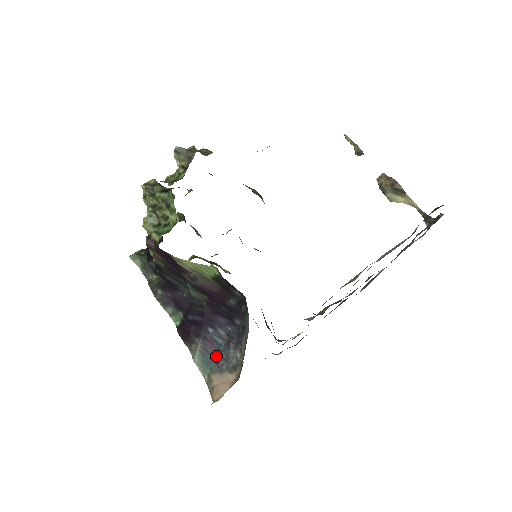
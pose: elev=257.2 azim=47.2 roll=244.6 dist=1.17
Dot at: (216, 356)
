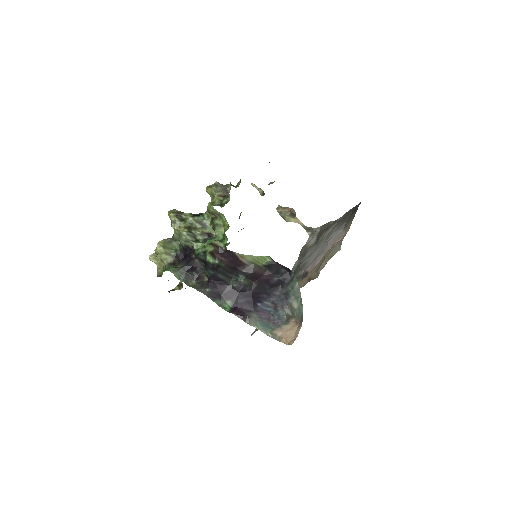
Dot at: (271, 319)
